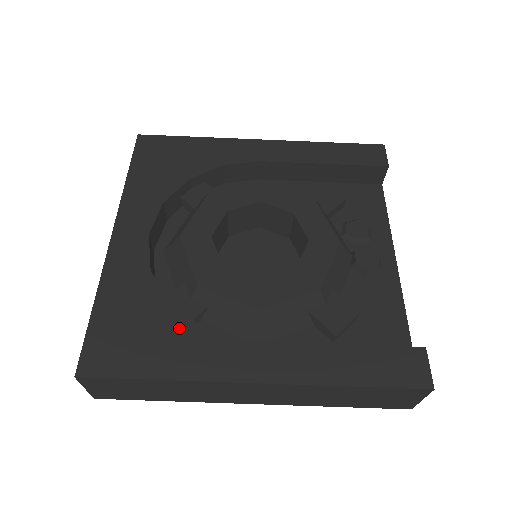
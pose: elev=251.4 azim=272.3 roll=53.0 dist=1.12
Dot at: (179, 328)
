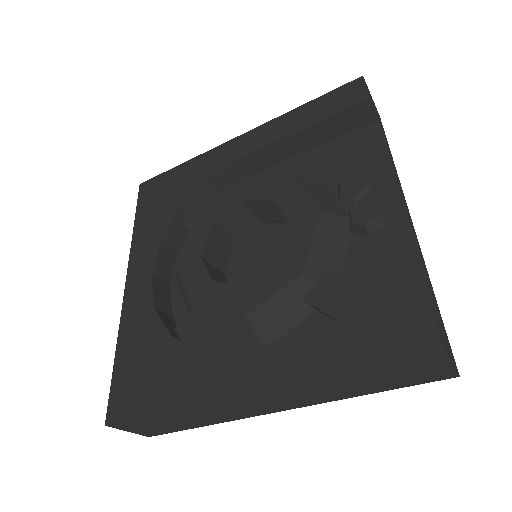
Dot at: (178, 356)
